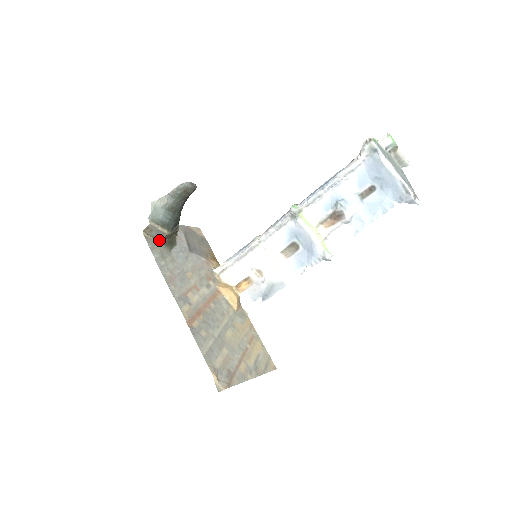
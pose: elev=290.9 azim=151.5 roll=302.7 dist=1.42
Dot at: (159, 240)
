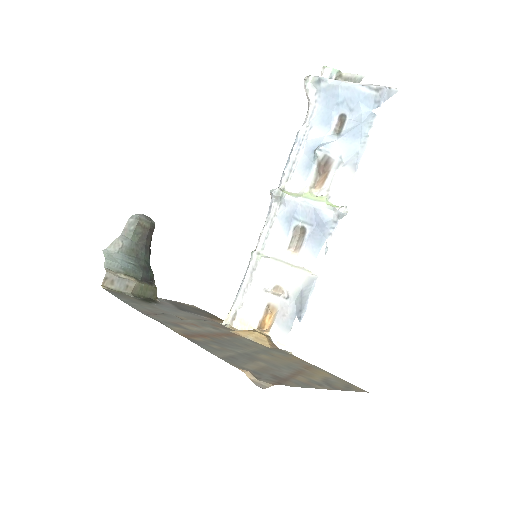
Dot at: (128, 295)
